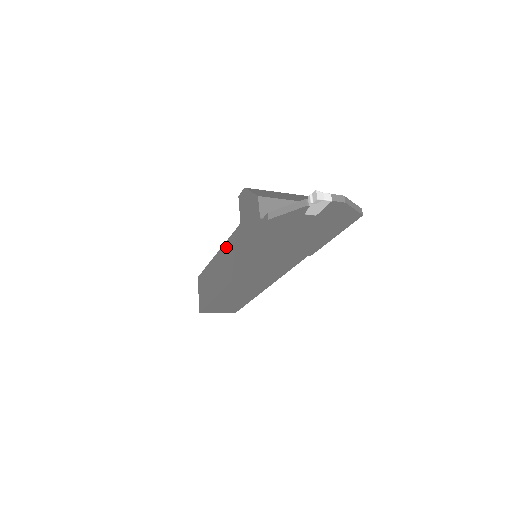
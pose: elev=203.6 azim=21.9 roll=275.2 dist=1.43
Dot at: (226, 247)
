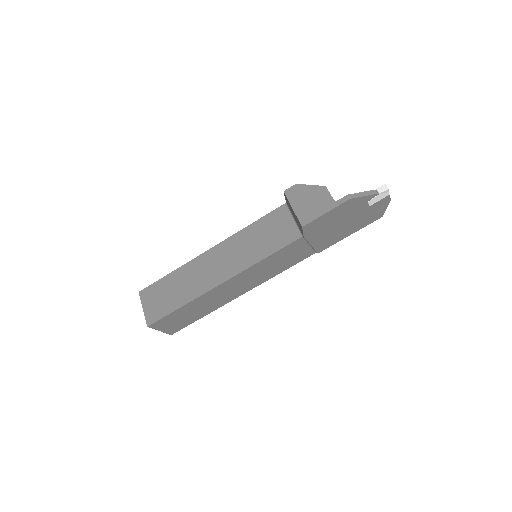
Dot at: (220, 248)
